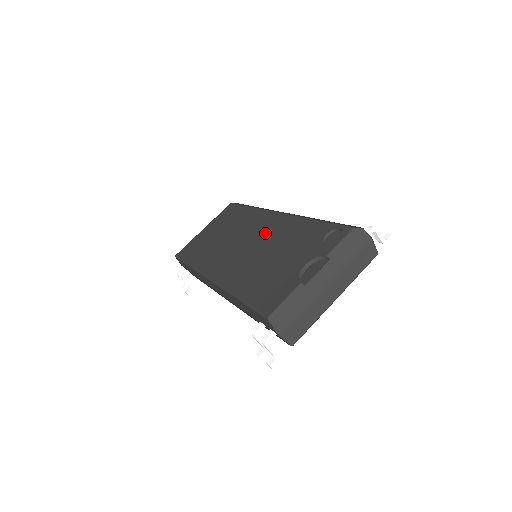
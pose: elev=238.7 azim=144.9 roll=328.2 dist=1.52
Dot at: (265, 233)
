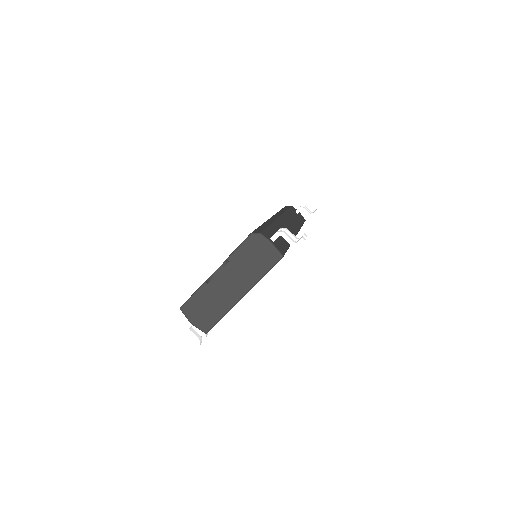
Dot at: occluded
